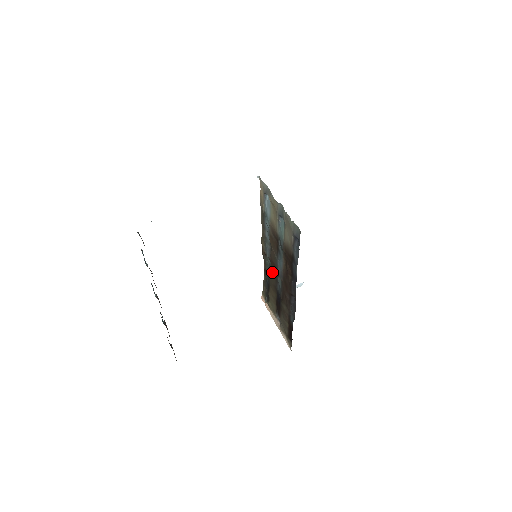
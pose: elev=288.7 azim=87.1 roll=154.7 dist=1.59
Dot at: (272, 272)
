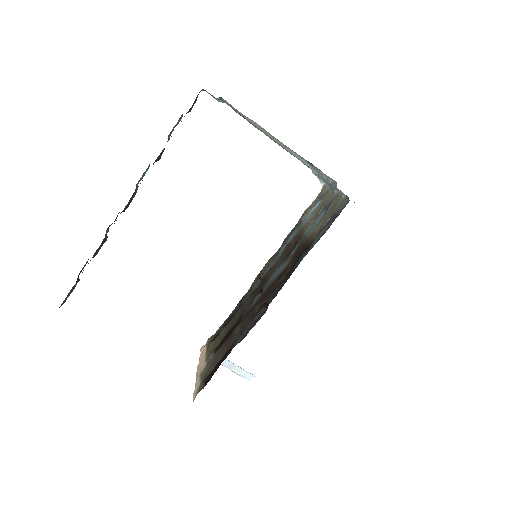
Dot at: (253, 293)
